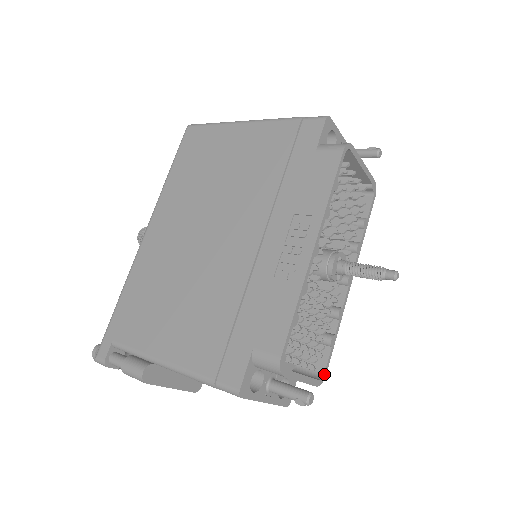
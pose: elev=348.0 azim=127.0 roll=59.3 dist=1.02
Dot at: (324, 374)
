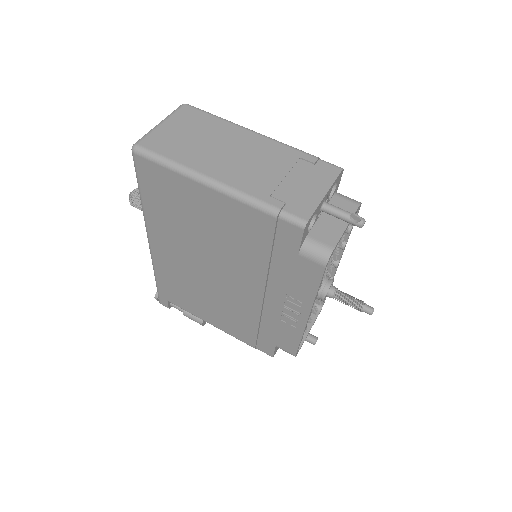
Dot at: occluded
